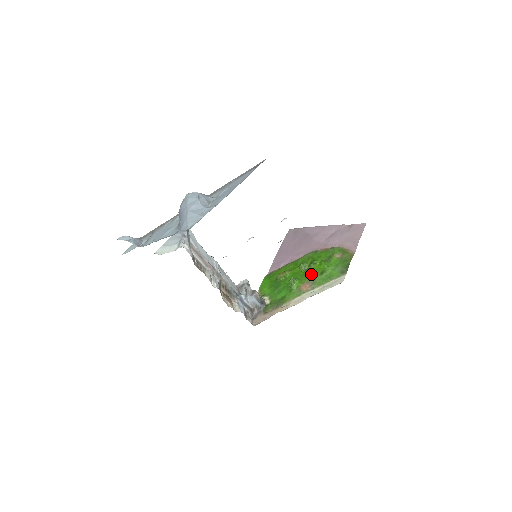
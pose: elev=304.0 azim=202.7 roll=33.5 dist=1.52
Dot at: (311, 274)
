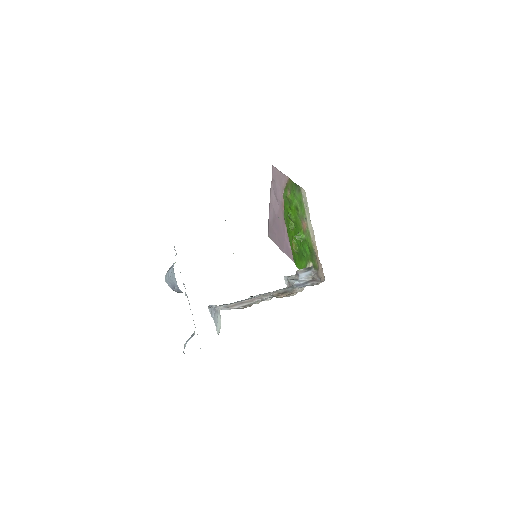
Dot at: (297, 219)
